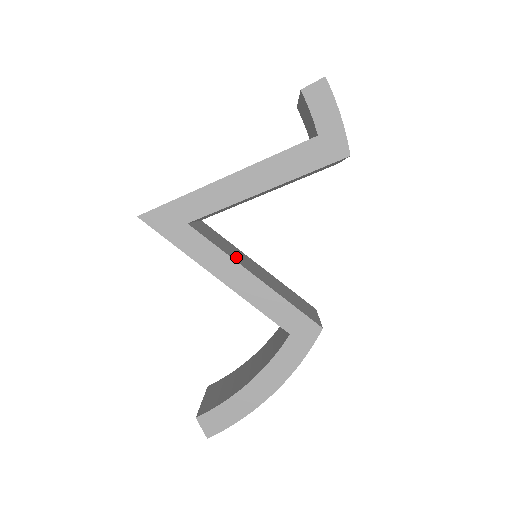
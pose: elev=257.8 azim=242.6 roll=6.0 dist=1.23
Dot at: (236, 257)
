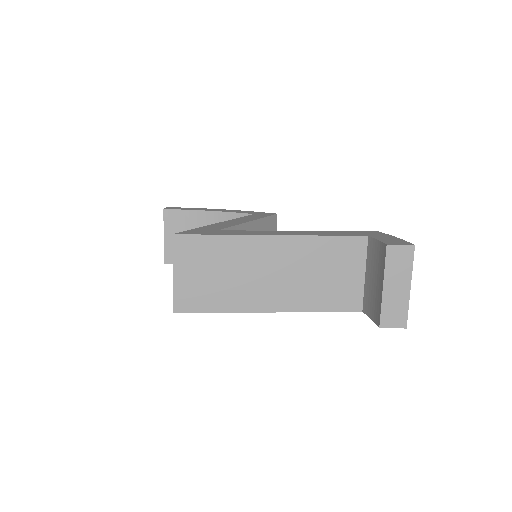
Dot at: occluded
